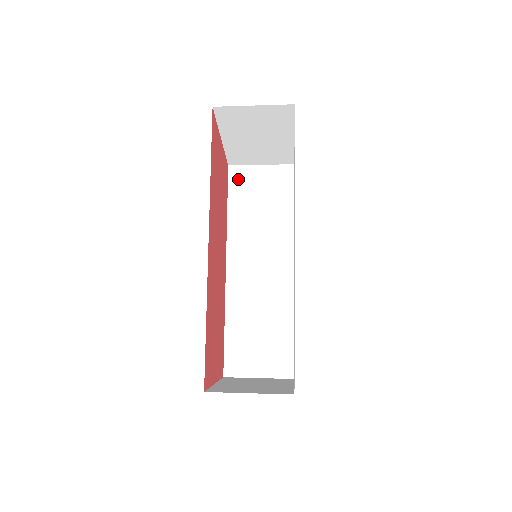
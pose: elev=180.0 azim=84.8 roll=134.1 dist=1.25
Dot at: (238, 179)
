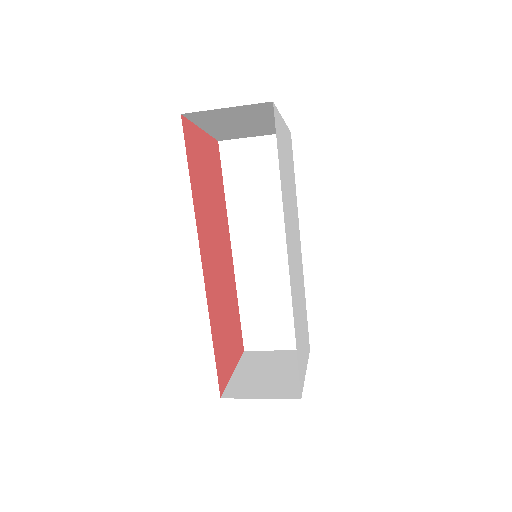
Dot at: (231, 156)
